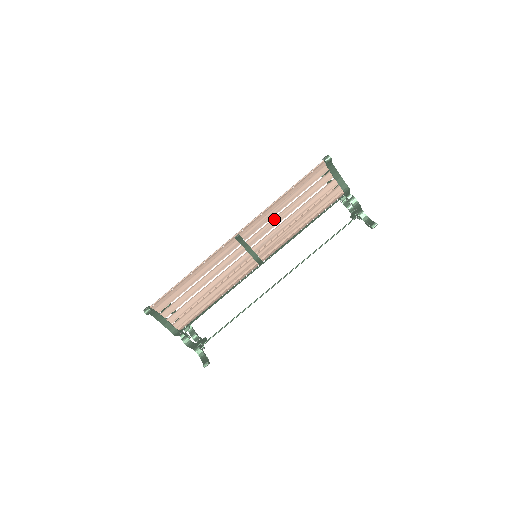
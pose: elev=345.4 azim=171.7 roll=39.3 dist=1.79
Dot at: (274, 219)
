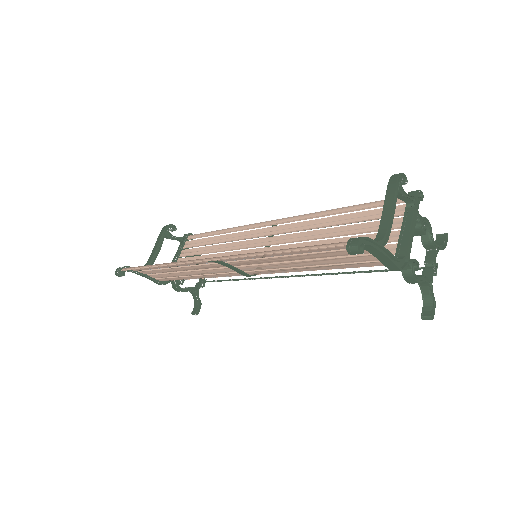
Dot at: (266, 258)
